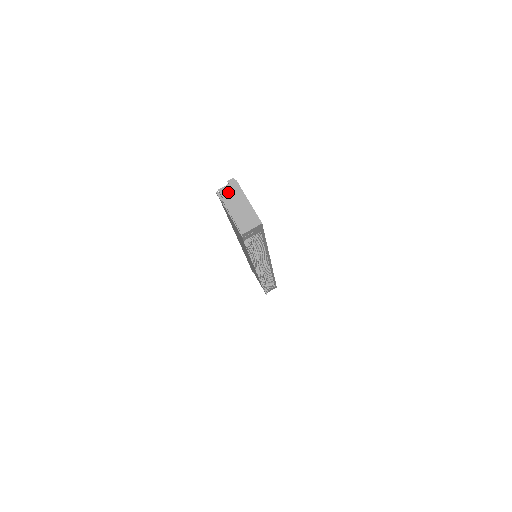
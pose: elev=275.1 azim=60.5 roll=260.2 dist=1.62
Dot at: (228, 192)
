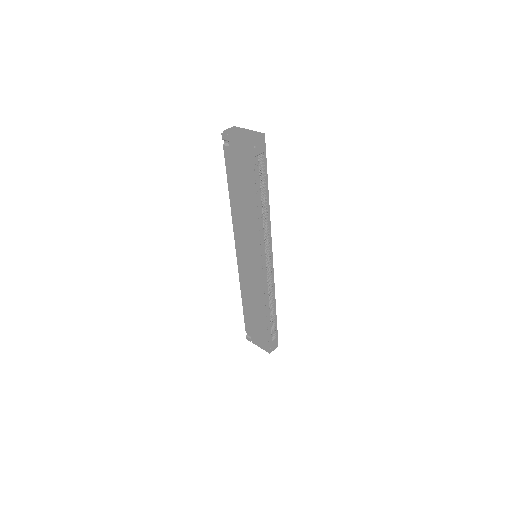
Dot at: (231, 130)
